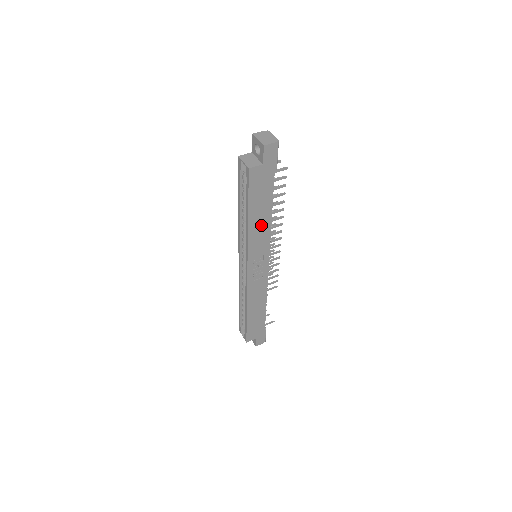
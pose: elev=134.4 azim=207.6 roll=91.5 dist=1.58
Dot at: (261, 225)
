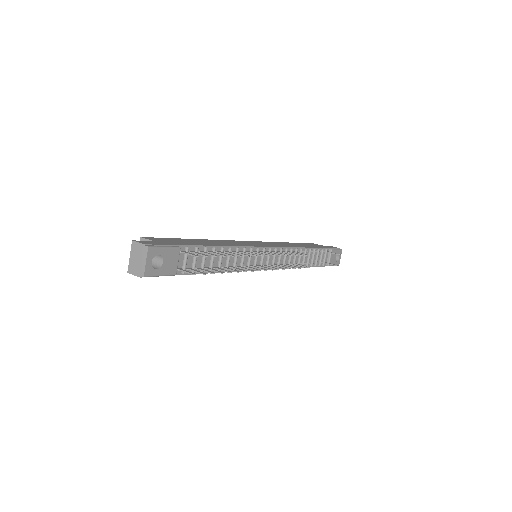
Dot at: occluded
